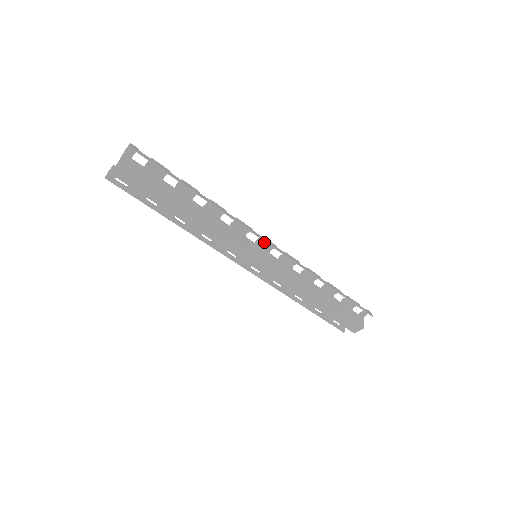
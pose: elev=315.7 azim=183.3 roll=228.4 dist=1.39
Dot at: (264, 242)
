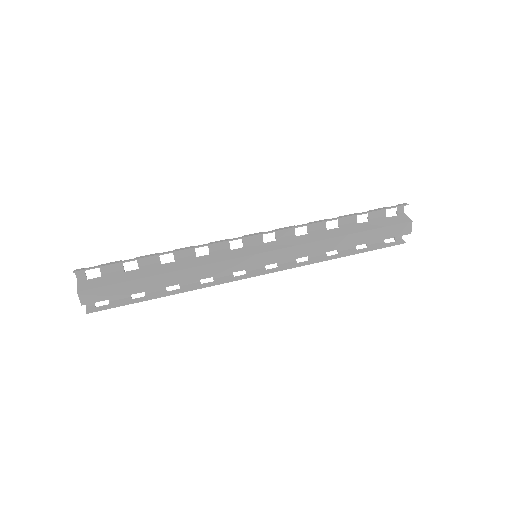
Dot at: (250, 239)
